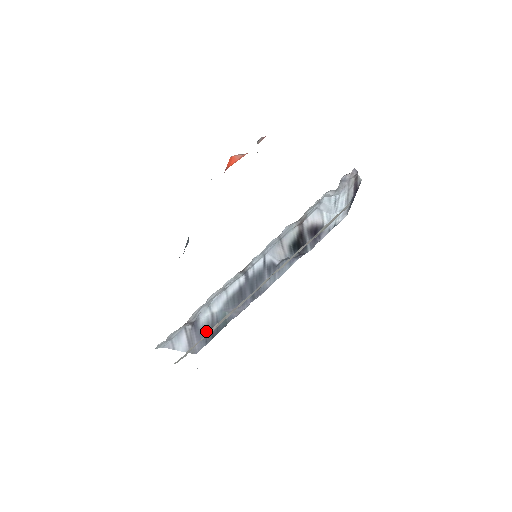
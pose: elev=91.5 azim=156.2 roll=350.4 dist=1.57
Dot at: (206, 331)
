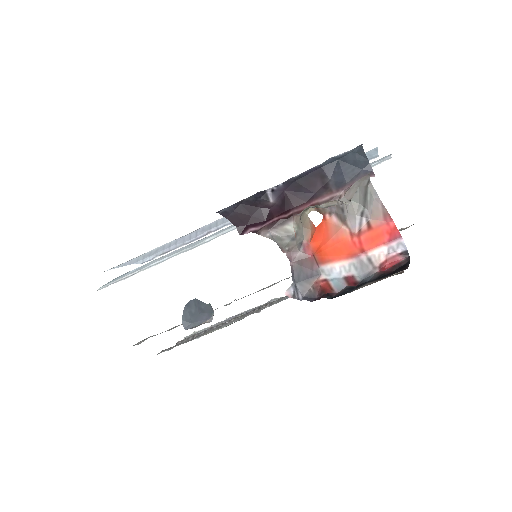
Dot at: occluded
